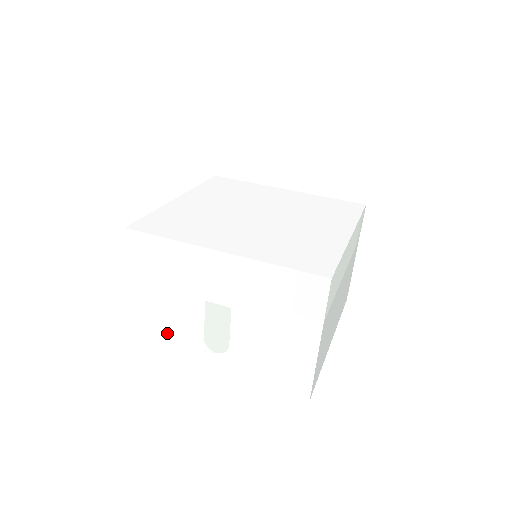
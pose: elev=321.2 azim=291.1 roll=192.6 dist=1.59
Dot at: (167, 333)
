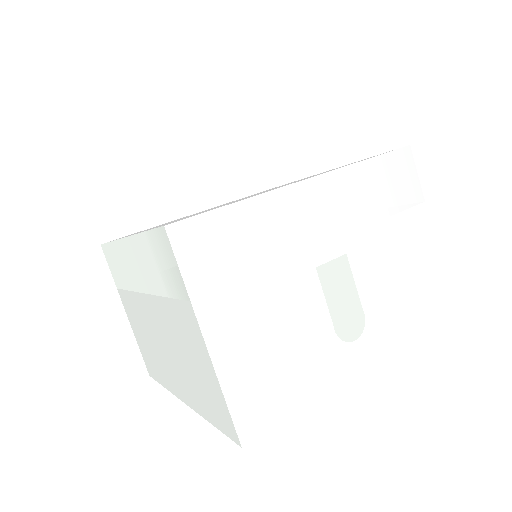
Dot at: (288, 370)
